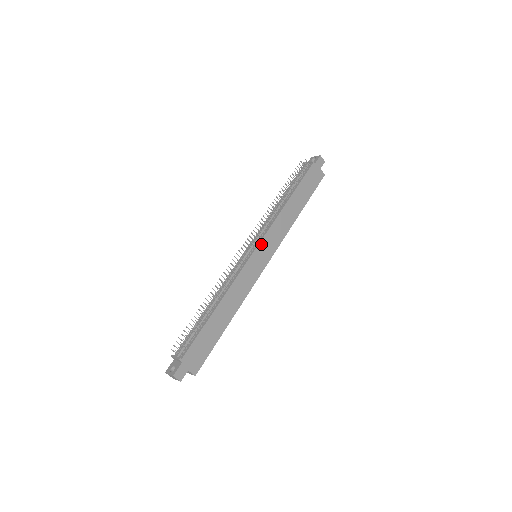
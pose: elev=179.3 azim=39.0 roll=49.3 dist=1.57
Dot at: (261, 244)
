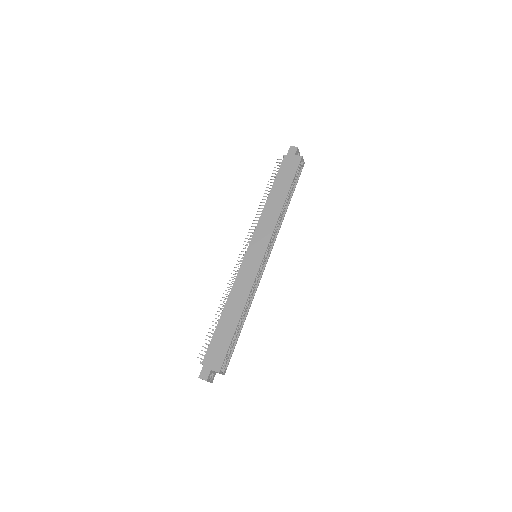
Dot at: (251, 244)
